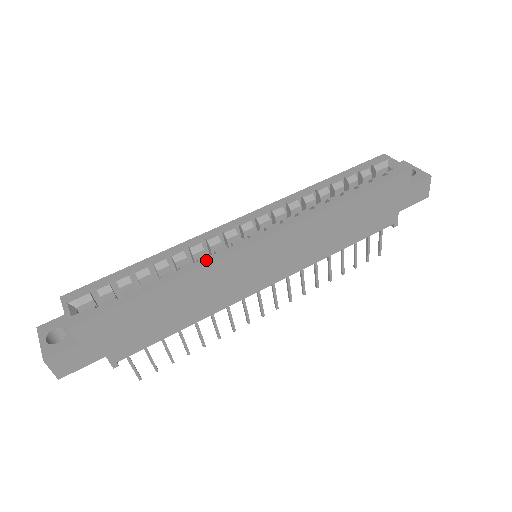
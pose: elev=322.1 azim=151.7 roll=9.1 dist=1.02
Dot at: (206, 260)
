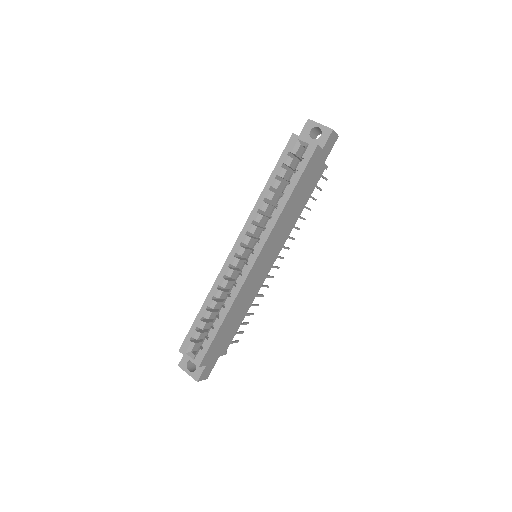
Dot at: (235, 292)
